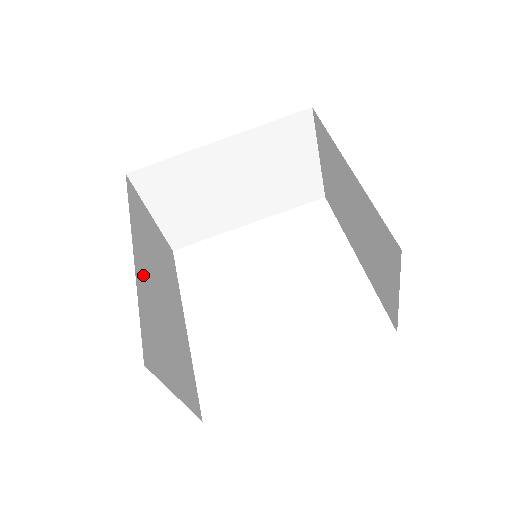
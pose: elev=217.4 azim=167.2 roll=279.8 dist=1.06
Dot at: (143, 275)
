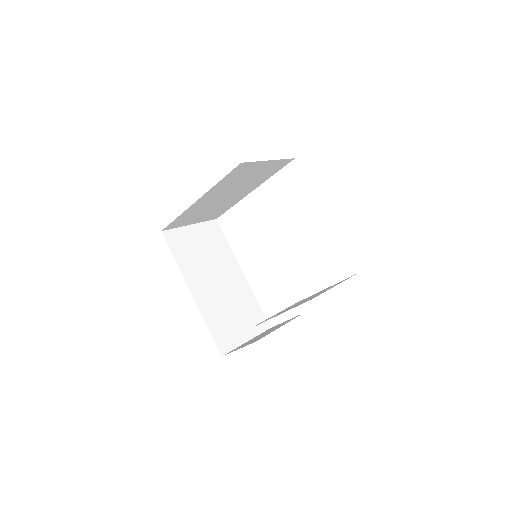
Dot at: (202, 297)
